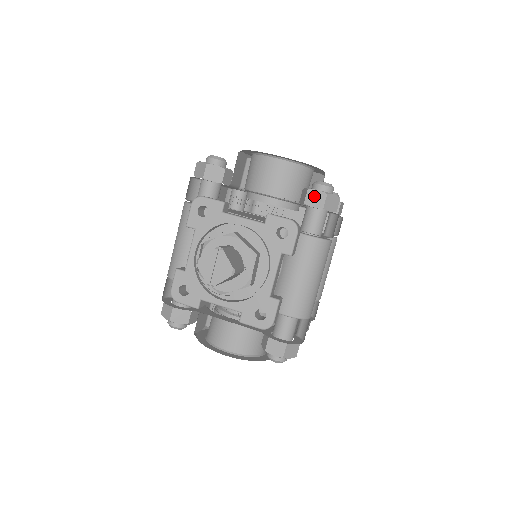
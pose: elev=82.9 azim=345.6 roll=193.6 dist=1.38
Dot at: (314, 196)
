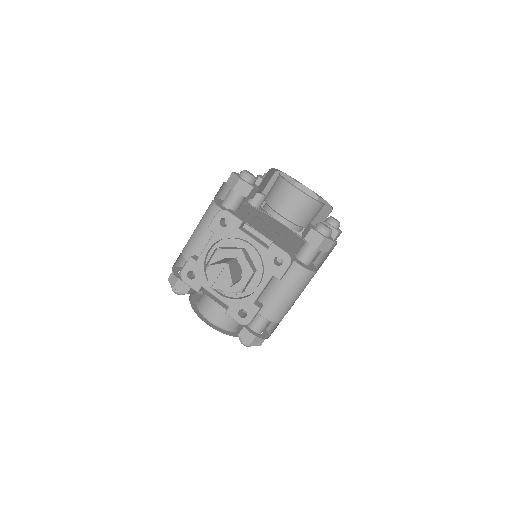
Dot at: (314, 236)
